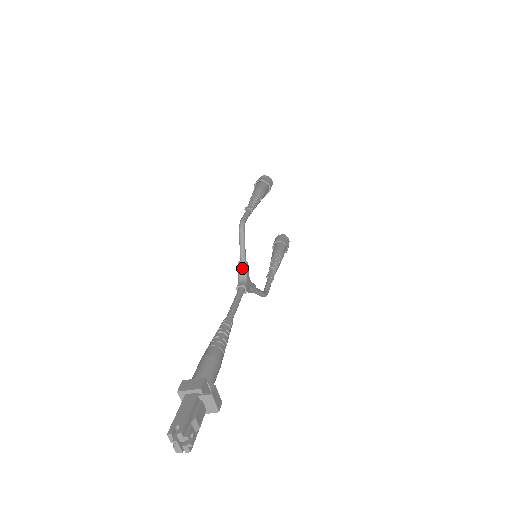
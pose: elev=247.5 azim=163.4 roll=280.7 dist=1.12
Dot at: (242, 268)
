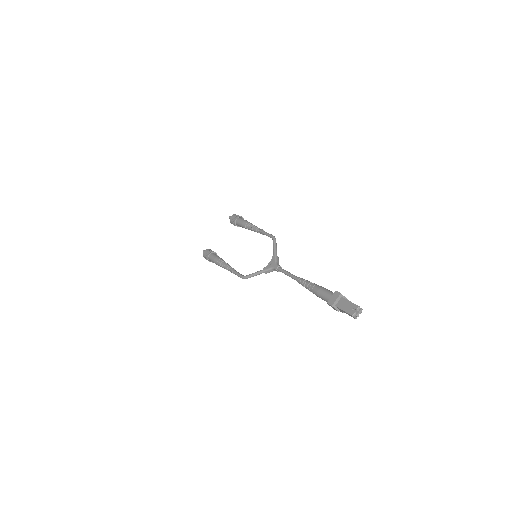
Dot at: (278, 259)
